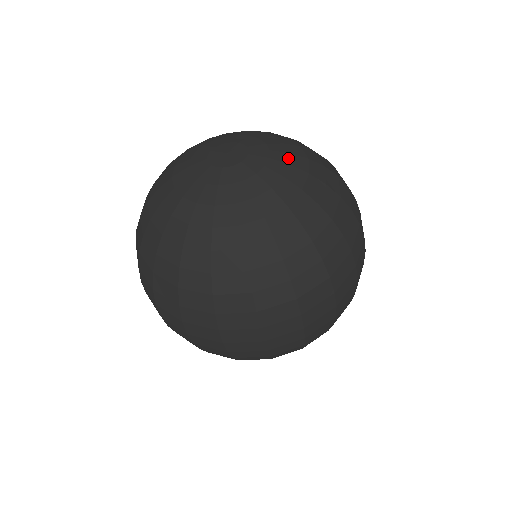
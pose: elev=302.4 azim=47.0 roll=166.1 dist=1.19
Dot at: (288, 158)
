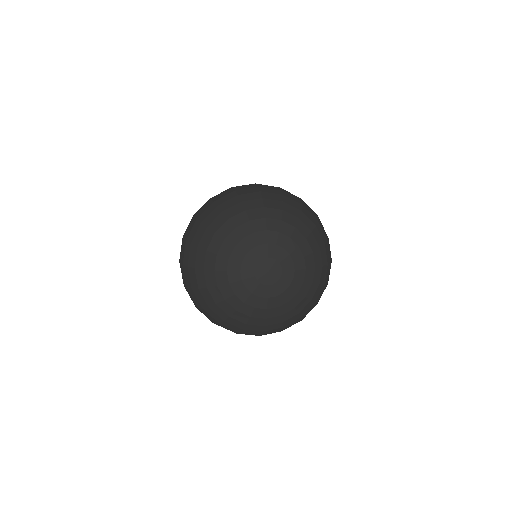
Dot at: (300, 286)
